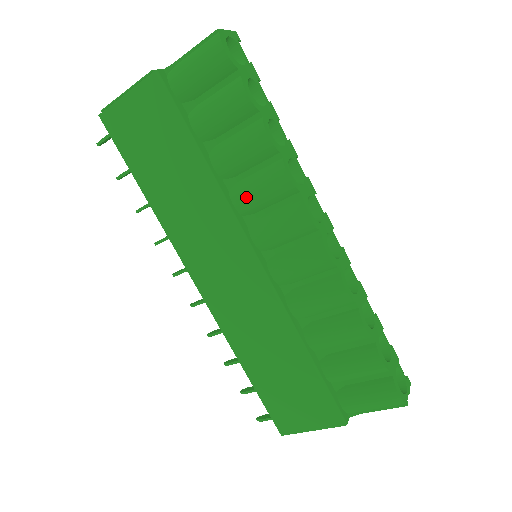
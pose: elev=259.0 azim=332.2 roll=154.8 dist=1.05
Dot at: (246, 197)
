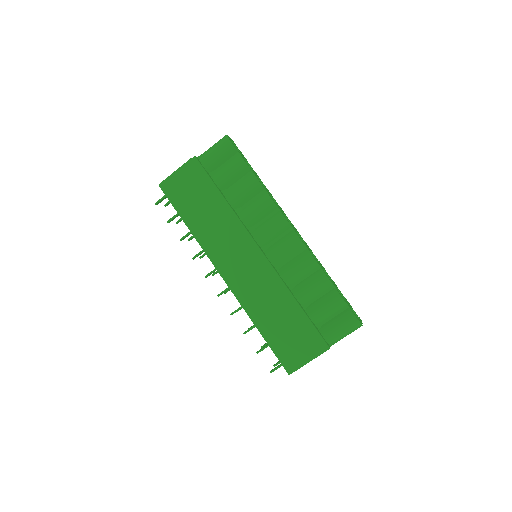
Dot at: (249, 215)
